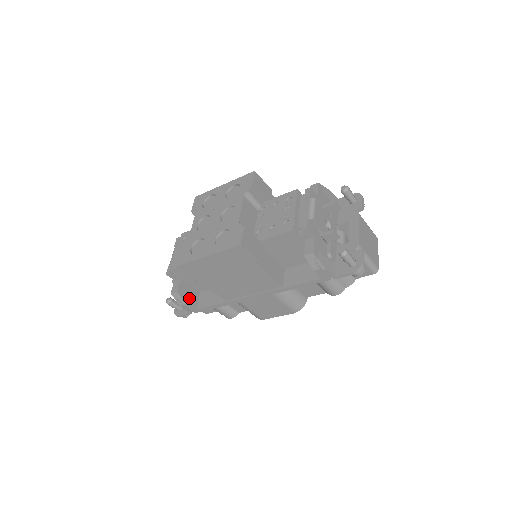
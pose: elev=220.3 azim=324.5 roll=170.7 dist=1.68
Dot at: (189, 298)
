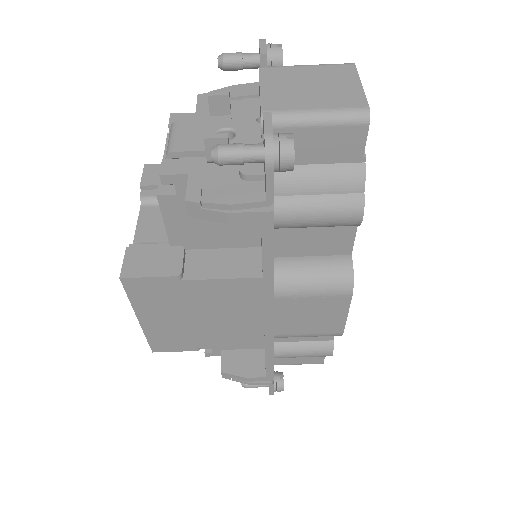
Dot at: (247, 368)
